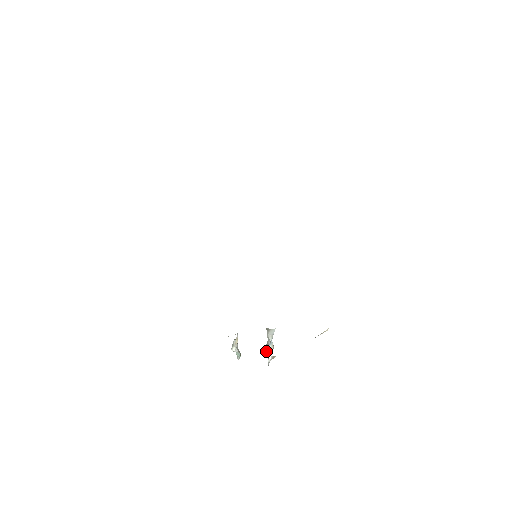
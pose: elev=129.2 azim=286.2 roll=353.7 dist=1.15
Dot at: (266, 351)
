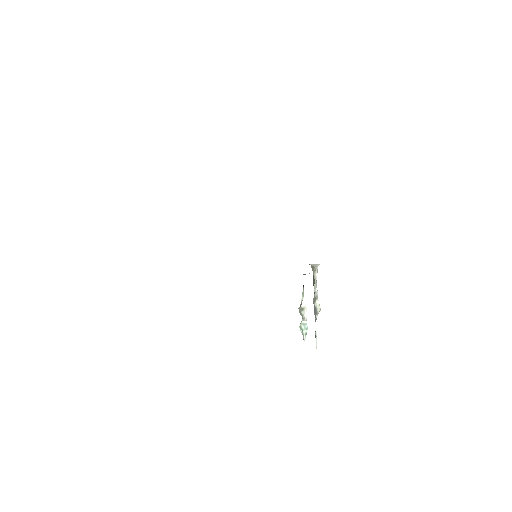
Dot at: (319, 305)
